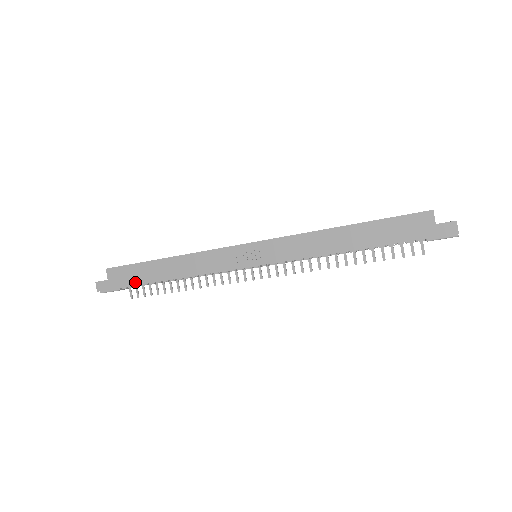
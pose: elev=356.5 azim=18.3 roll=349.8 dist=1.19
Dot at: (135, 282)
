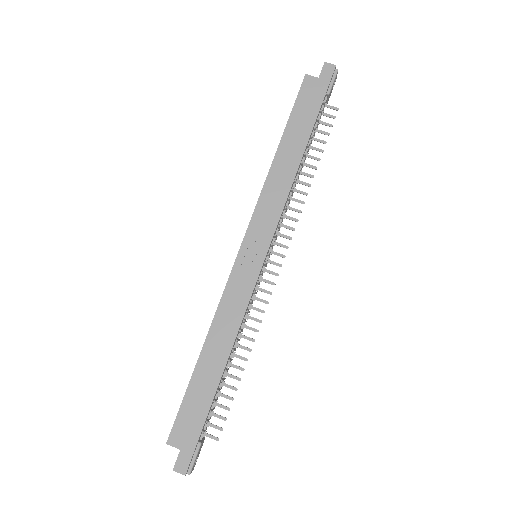
Dot at: (204, 411)
